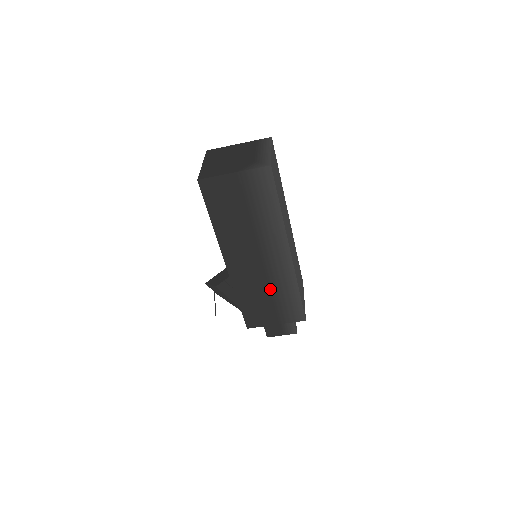
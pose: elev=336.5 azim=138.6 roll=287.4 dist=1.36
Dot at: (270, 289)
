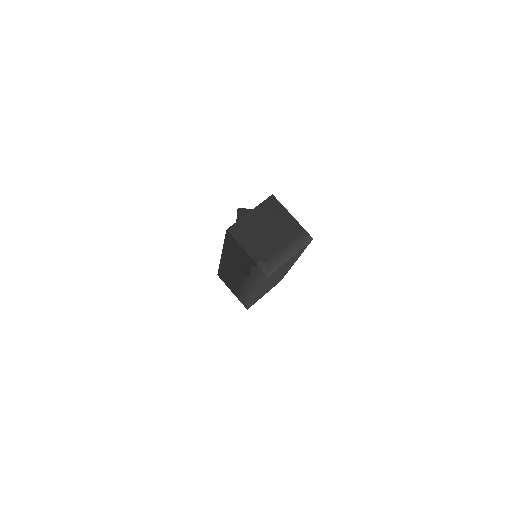
Dot at: (237, 286)
